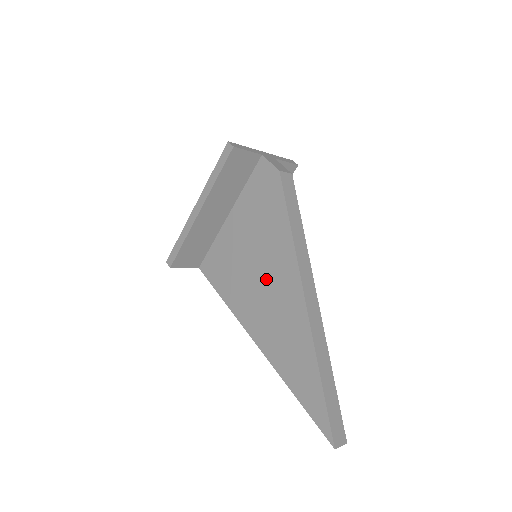
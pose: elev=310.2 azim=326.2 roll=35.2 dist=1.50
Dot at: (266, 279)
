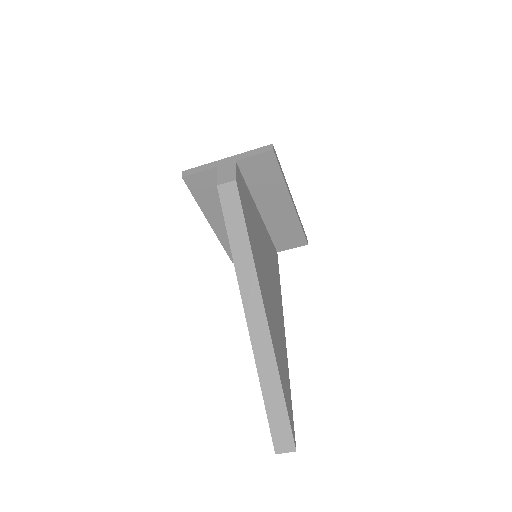
Dot at: occluded
